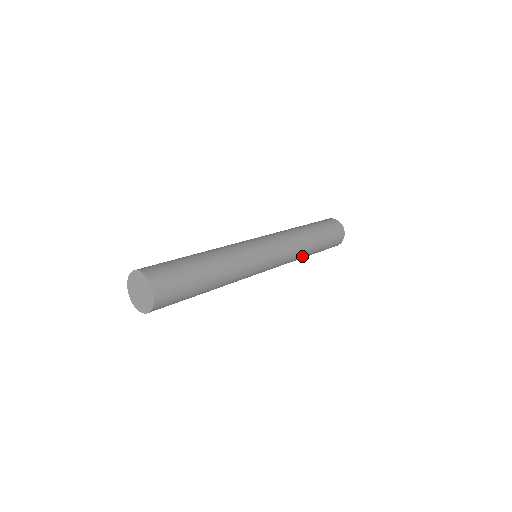
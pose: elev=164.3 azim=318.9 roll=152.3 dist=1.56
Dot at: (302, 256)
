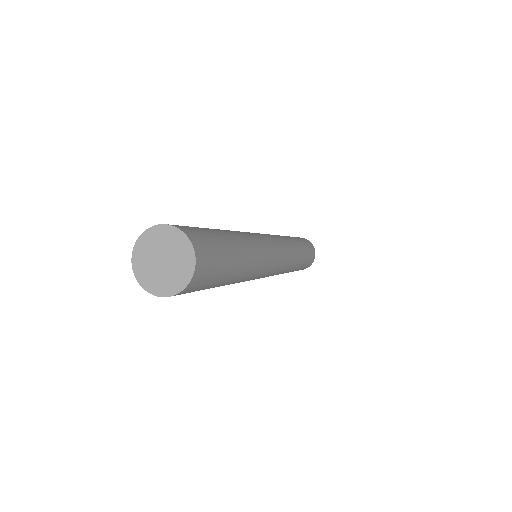
Dot at: (286, 272)
